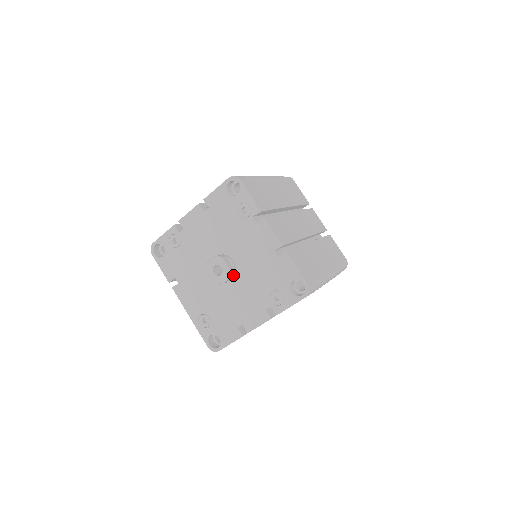
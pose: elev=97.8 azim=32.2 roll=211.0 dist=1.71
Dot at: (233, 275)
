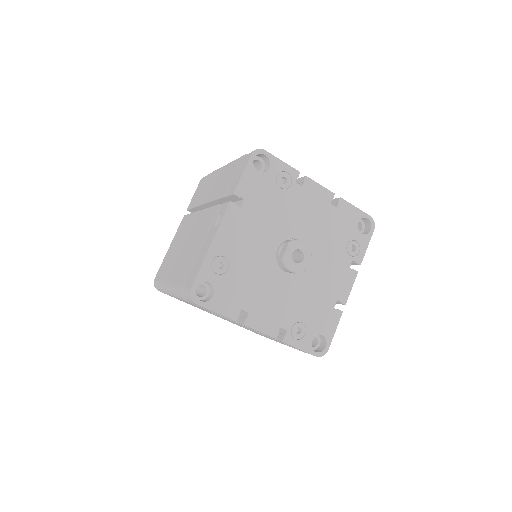
Dot at: occluded
